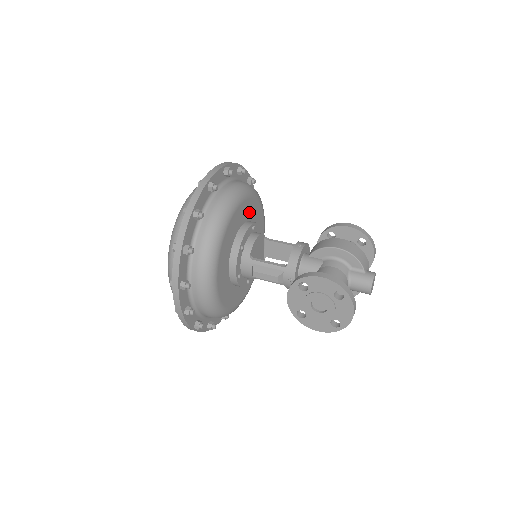
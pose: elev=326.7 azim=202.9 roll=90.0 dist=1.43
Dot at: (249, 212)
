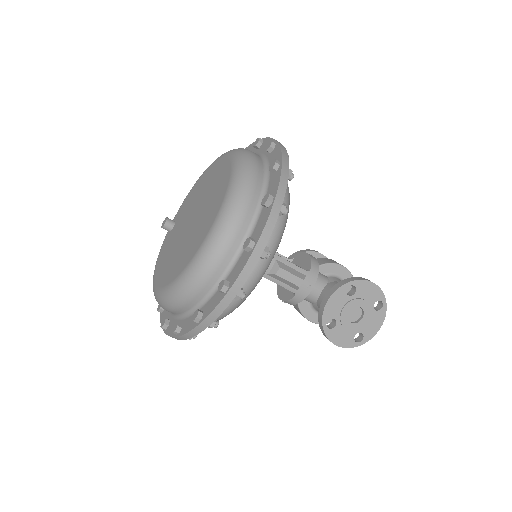
Dot at: occluded
